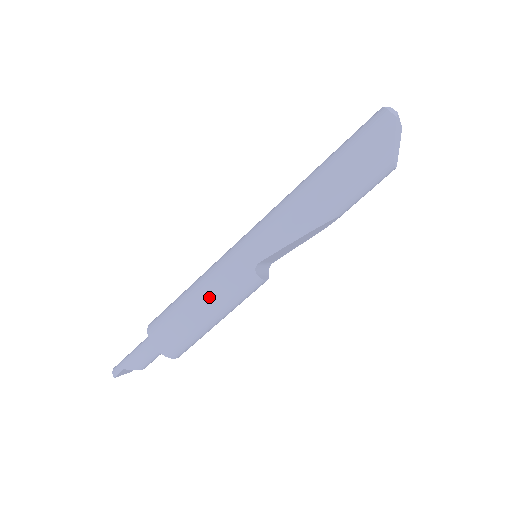
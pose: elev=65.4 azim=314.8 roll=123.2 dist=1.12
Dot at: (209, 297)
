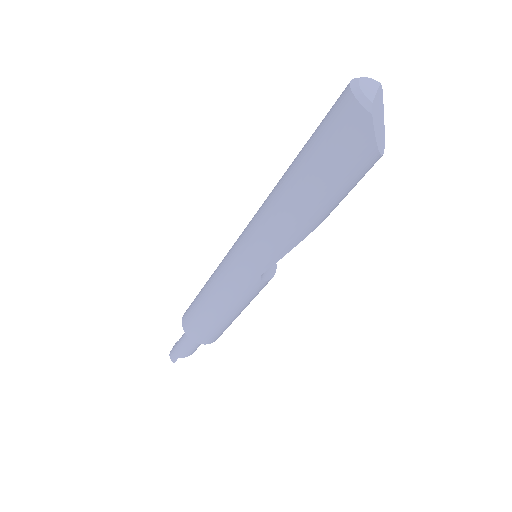
Dot at: (226, 306)
